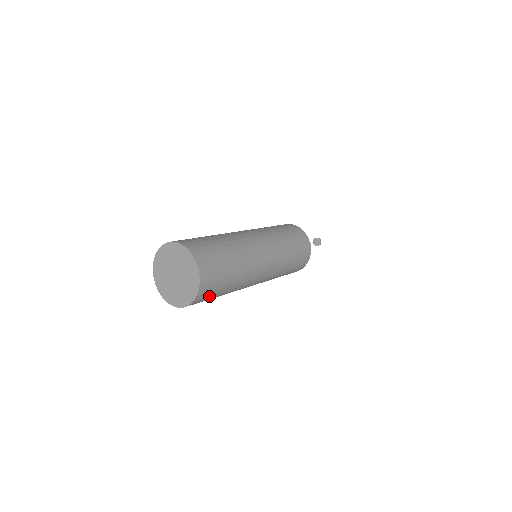
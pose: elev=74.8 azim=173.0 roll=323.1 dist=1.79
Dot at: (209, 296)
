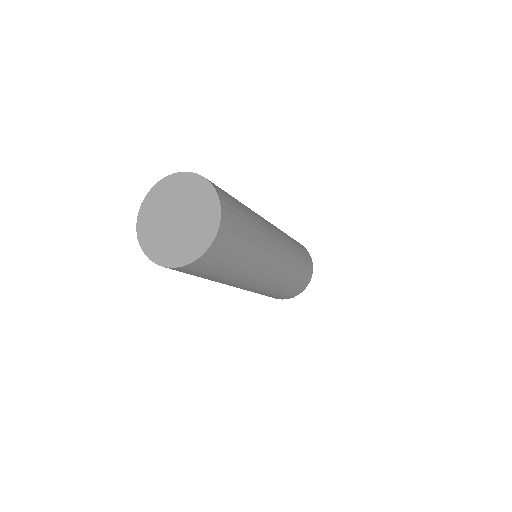
Dot at: (198, 272)
